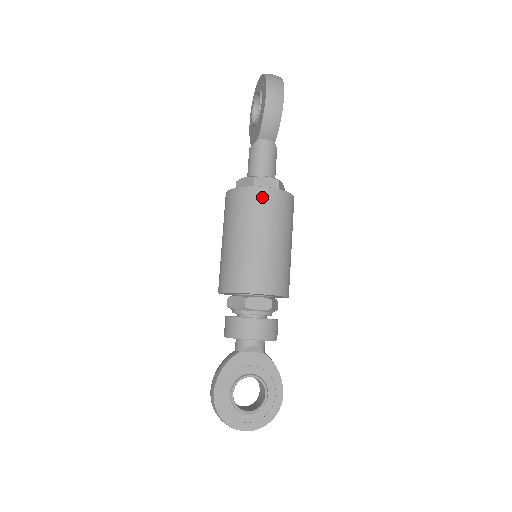
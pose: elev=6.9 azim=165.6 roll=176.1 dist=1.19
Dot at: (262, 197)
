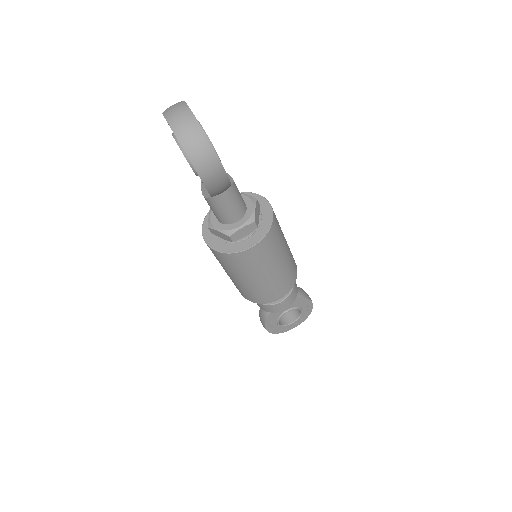
Dot at: (249, 256)
